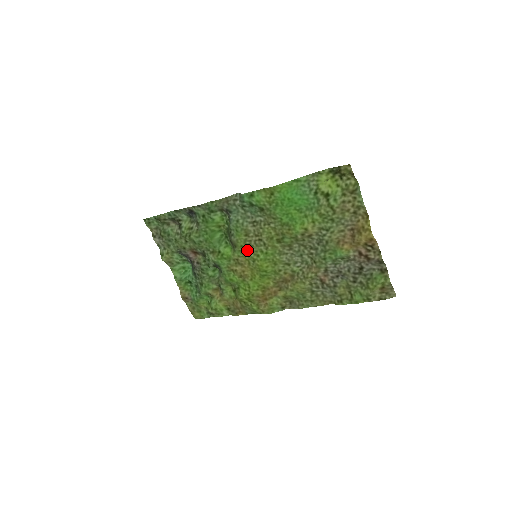
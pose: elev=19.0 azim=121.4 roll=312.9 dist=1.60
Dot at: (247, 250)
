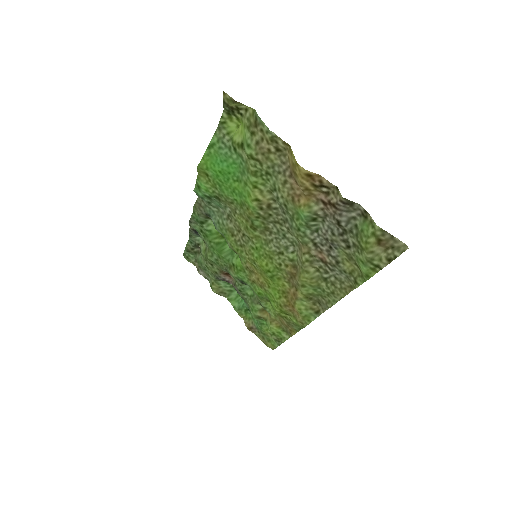
Dot at: (243, 252)
